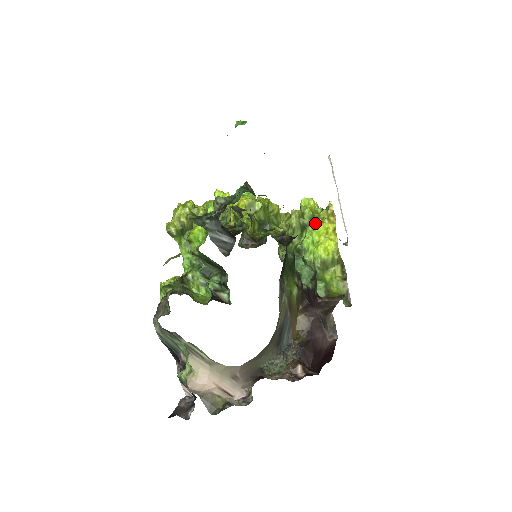
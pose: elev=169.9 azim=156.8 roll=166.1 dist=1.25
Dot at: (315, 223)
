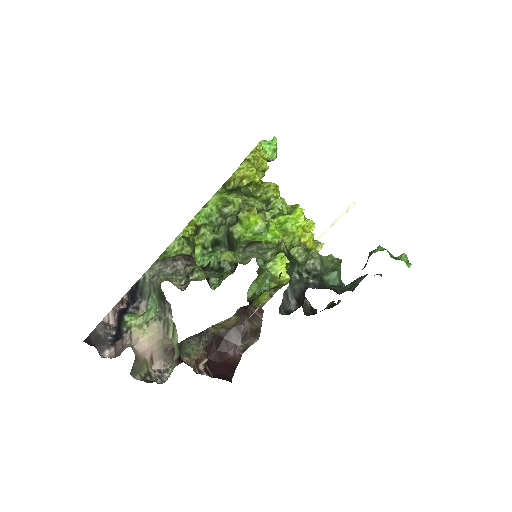
Dot at: occluded
